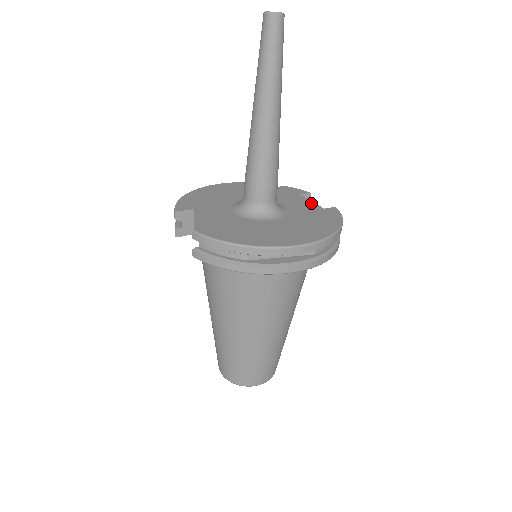
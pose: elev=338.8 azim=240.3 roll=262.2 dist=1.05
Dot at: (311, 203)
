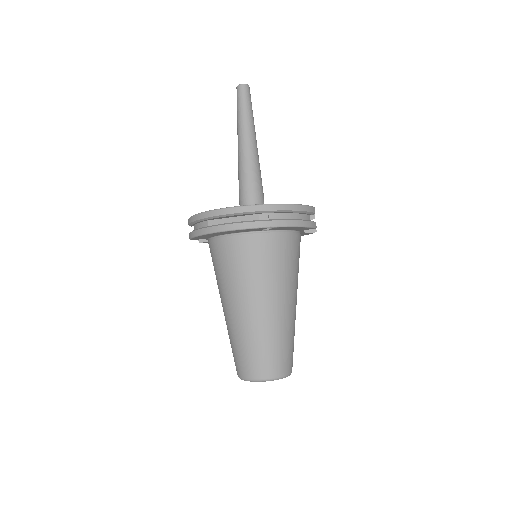
Dot at: occluded
